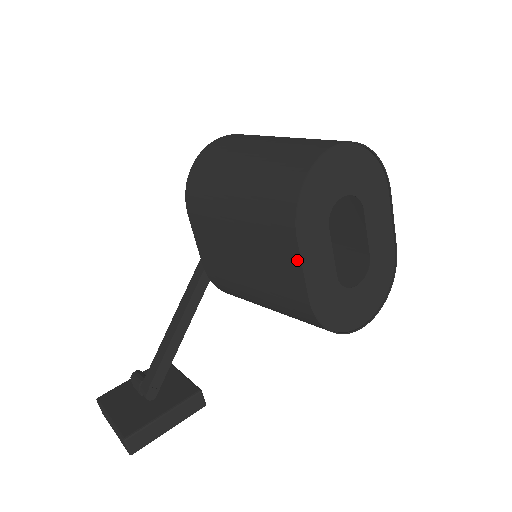
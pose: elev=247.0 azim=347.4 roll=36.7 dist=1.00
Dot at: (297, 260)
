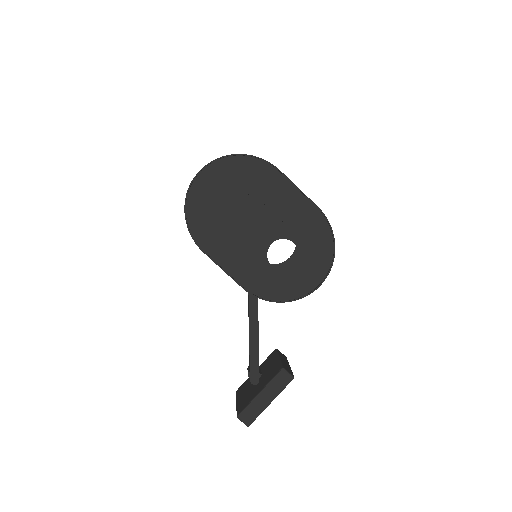
Dot at: occluded
